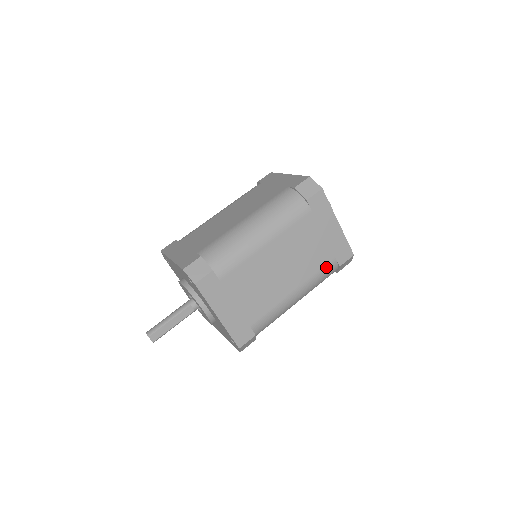
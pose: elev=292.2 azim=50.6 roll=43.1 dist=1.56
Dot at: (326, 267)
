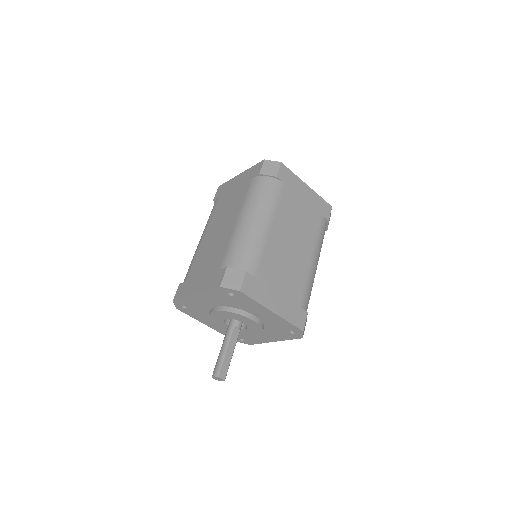
Dot at: (320, 226)
